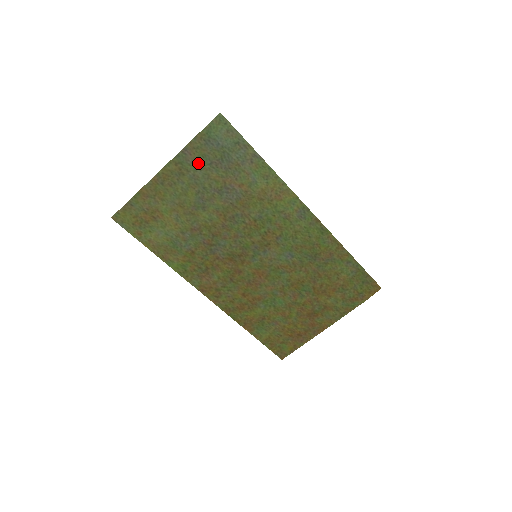
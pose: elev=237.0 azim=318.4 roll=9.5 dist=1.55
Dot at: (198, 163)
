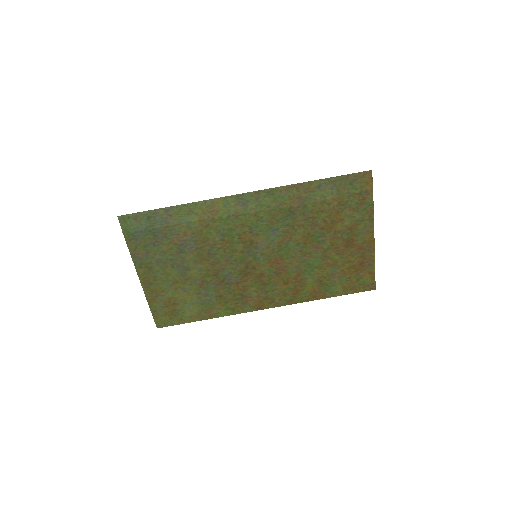
Dot at: (148, 253)
